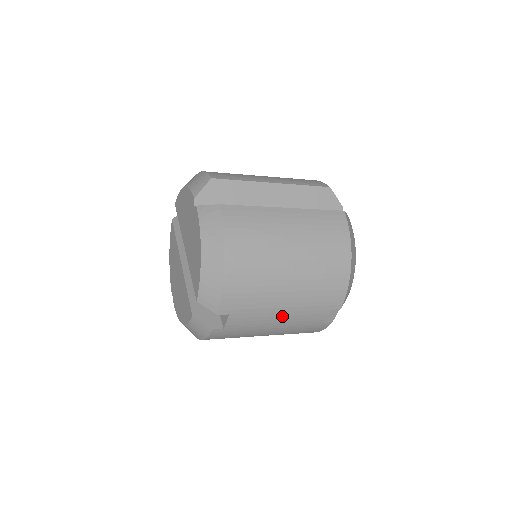
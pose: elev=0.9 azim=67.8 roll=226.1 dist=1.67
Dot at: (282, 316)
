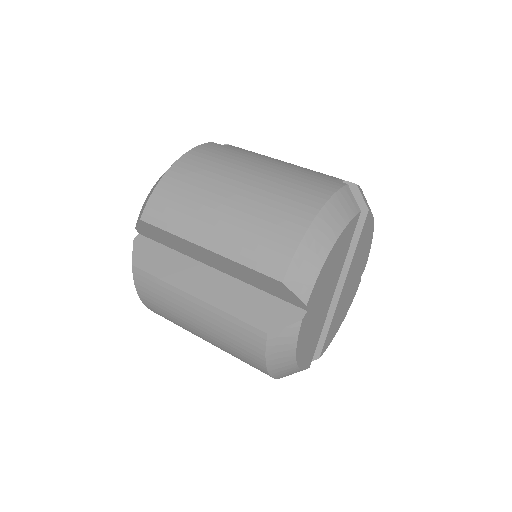
Dot at: occluded
